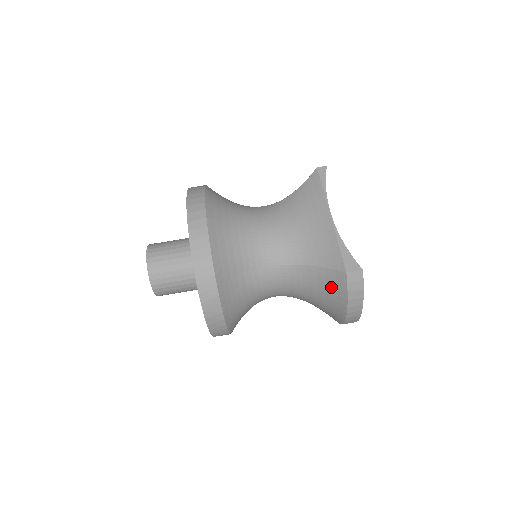
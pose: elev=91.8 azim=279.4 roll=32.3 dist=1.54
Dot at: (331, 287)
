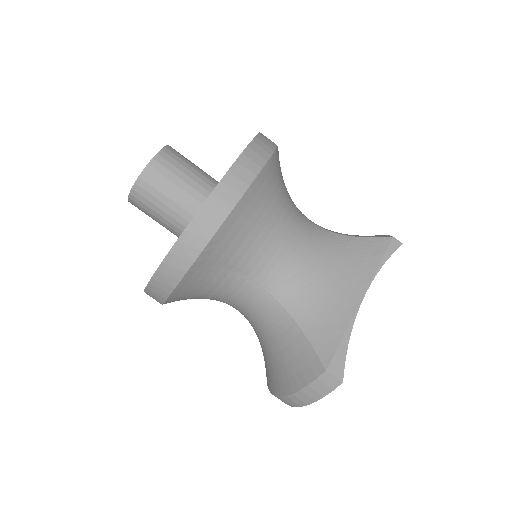
Dot at: (297, 363)
